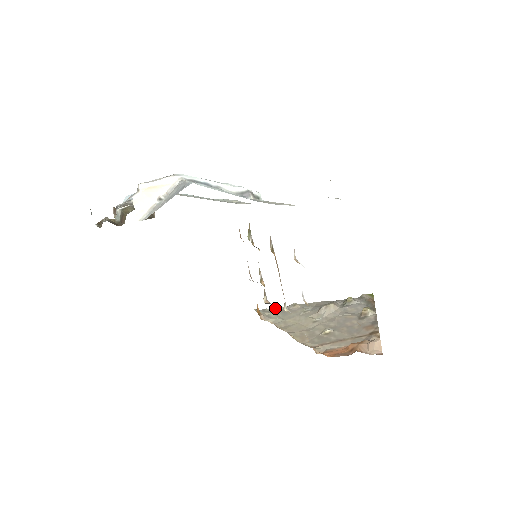
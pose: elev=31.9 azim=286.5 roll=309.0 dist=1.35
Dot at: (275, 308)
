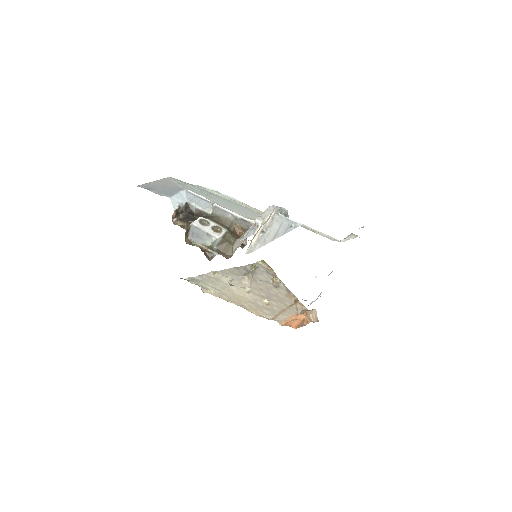
Dot at: (198, 276)
